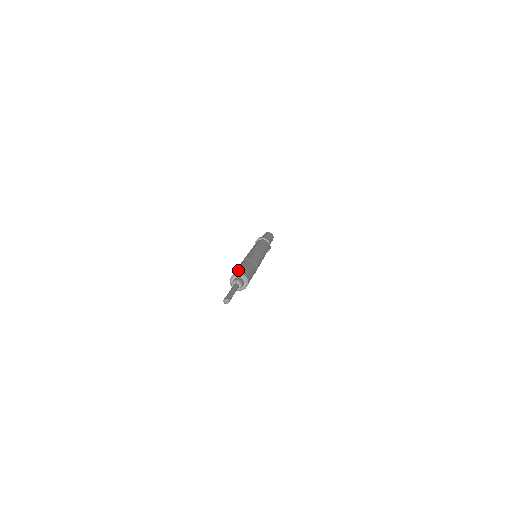
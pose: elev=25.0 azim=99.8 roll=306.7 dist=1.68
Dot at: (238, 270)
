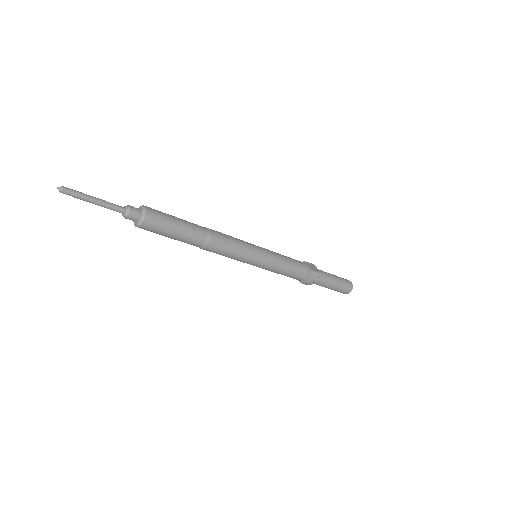
Dot at: occluded
